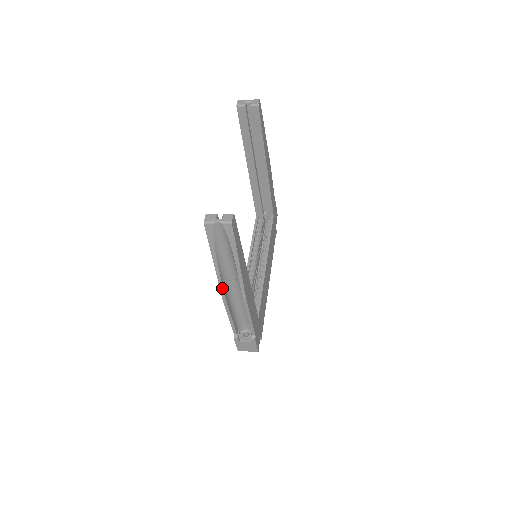
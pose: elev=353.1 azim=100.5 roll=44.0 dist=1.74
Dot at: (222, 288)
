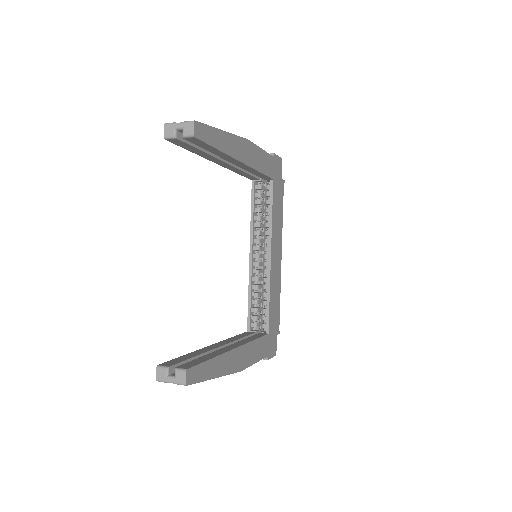
Dot at: occluded
